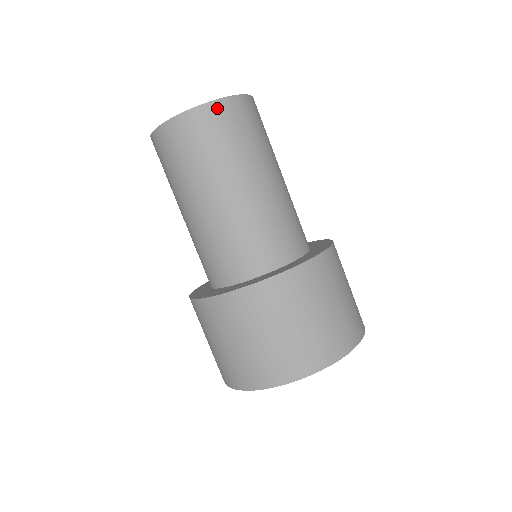
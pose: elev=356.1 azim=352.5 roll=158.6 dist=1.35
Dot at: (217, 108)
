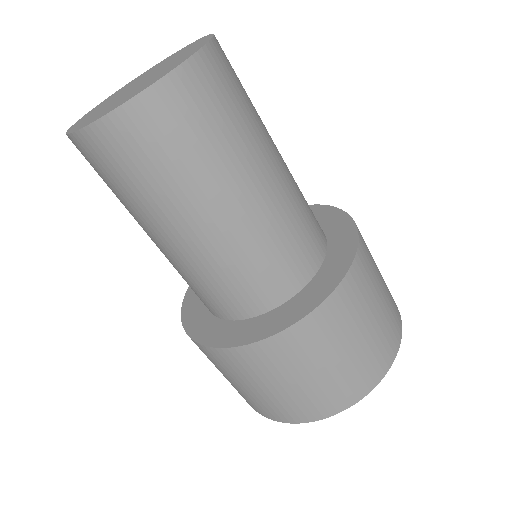
Dot at: (199, 68)
